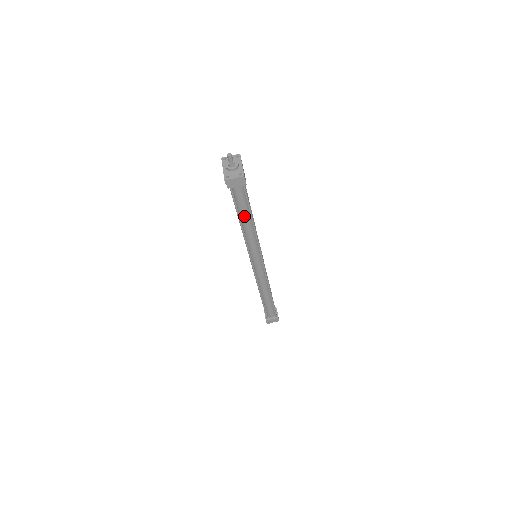
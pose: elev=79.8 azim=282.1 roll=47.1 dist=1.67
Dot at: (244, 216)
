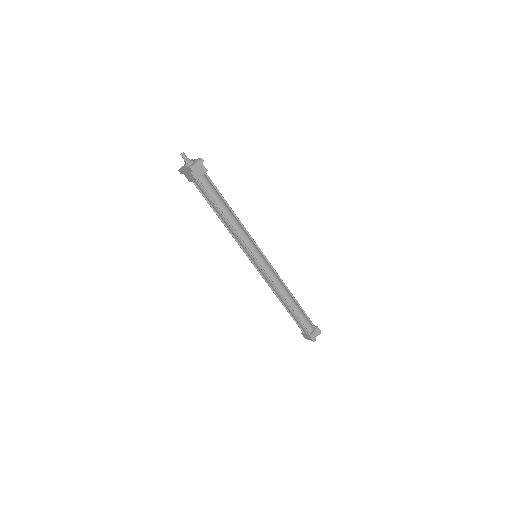
Dot at: (223, 207)
